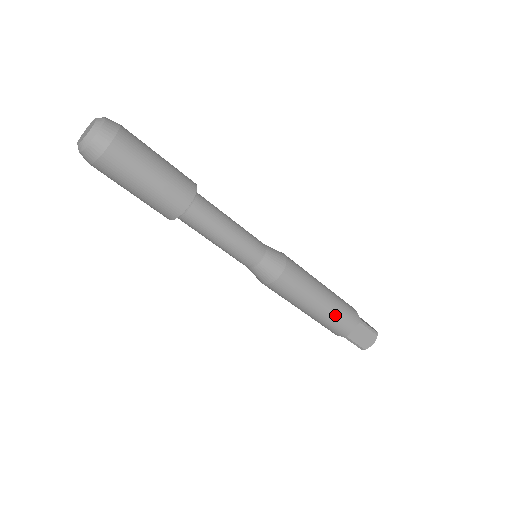
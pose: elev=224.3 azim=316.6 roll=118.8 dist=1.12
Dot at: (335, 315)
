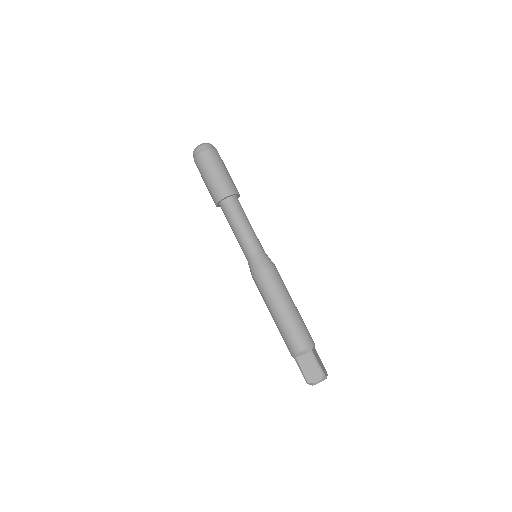
Dot at: (303, 321)
